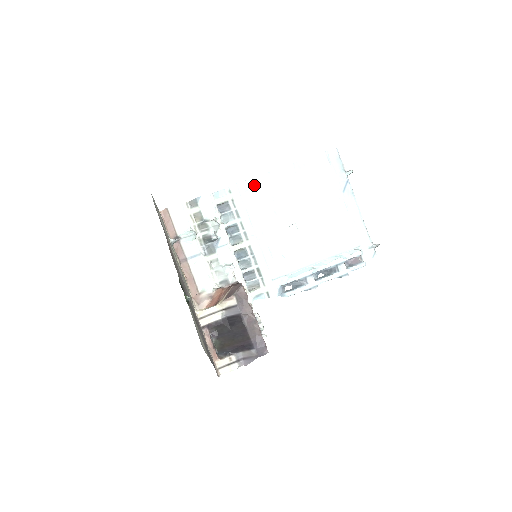
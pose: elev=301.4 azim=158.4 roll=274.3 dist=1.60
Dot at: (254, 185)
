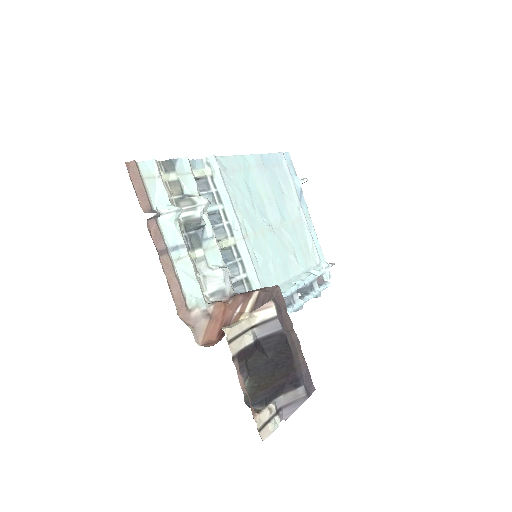
Dot at: (231, 165)
